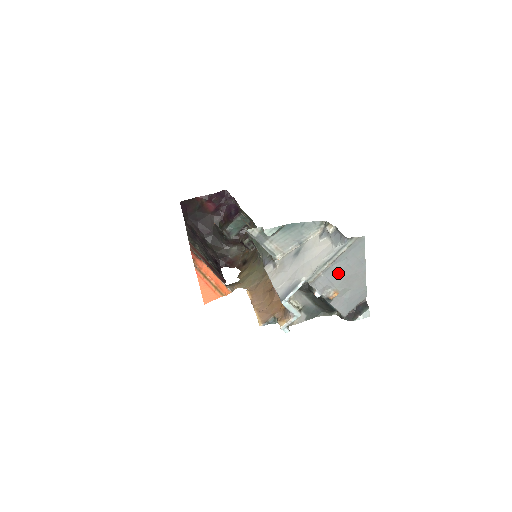
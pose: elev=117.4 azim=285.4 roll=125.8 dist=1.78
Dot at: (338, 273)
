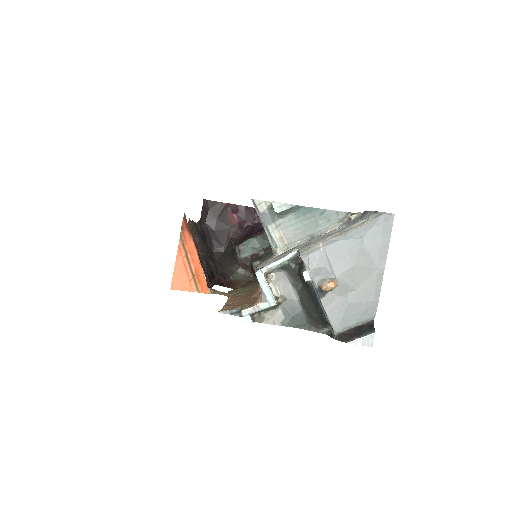
Dot at: (344, 255)
